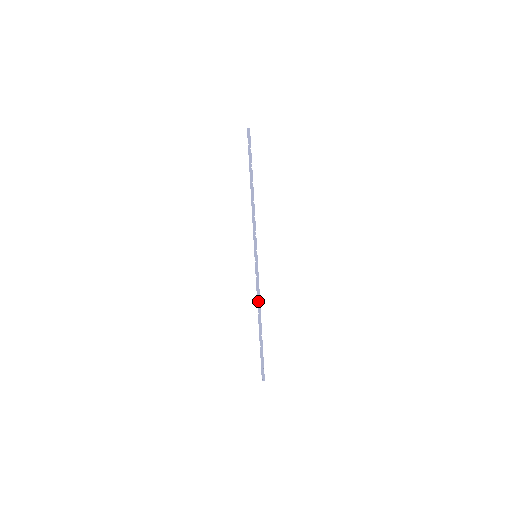
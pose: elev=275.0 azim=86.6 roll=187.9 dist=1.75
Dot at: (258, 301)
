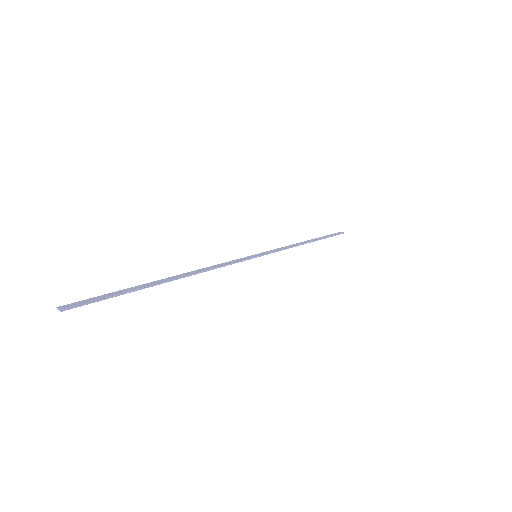
Dot at: (205, 269)
